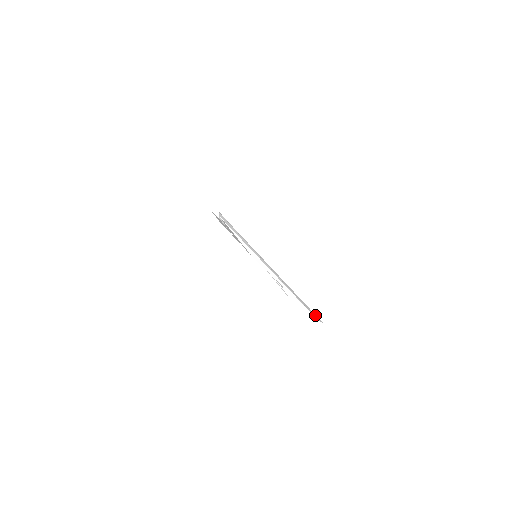
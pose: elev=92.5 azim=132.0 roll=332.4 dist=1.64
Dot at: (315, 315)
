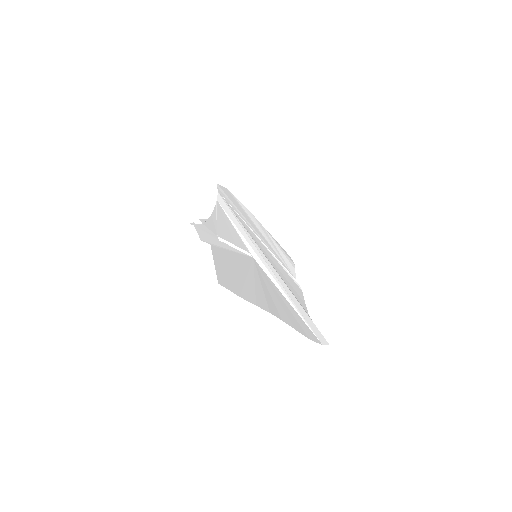
Dot at: (320, 335)
